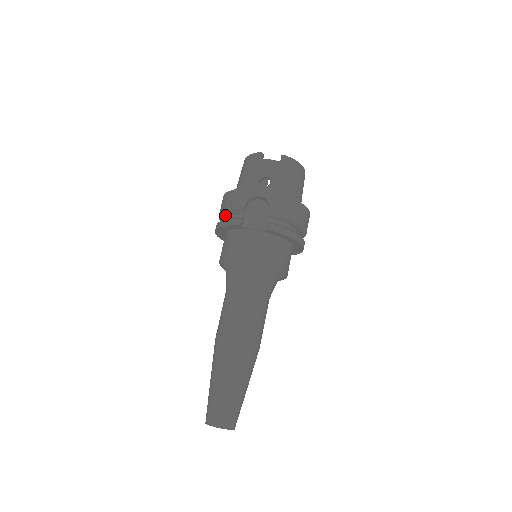
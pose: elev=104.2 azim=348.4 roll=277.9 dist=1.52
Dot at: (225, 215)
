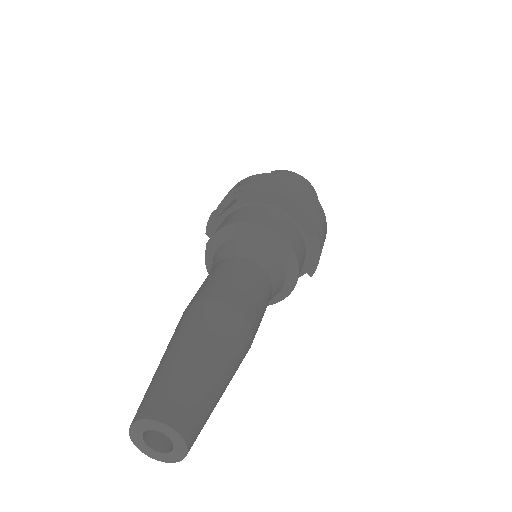
Dot at: occluded
